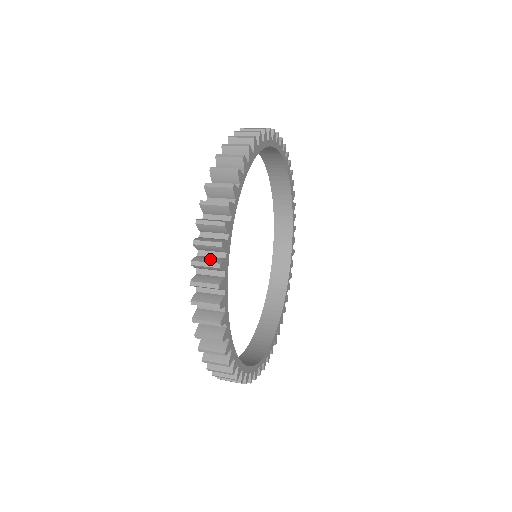
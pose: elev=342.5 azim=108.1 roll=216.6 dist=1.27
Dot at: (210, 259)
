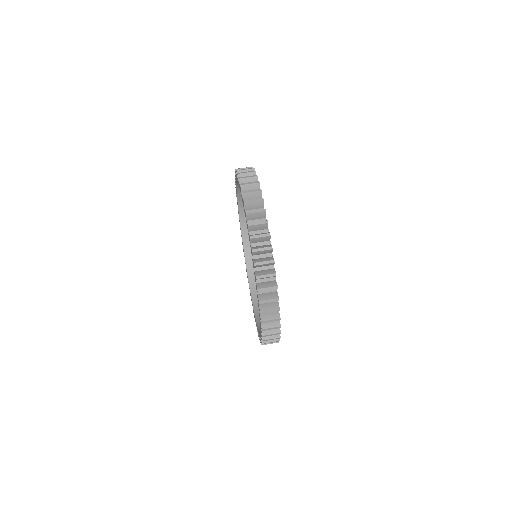
Dot at: occluded
